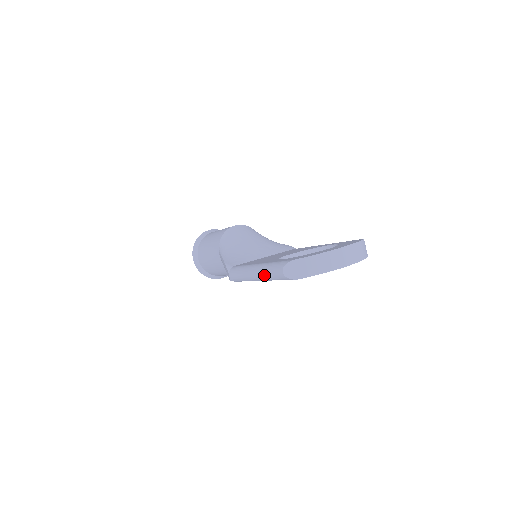
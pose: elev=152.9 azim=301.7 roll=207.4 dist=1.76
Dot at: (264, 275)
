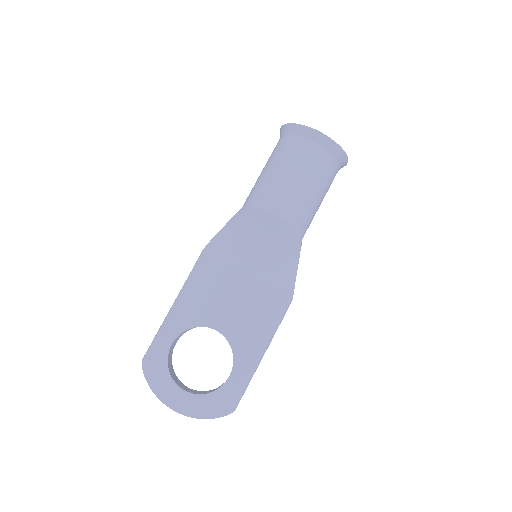
Dot at: occluded
